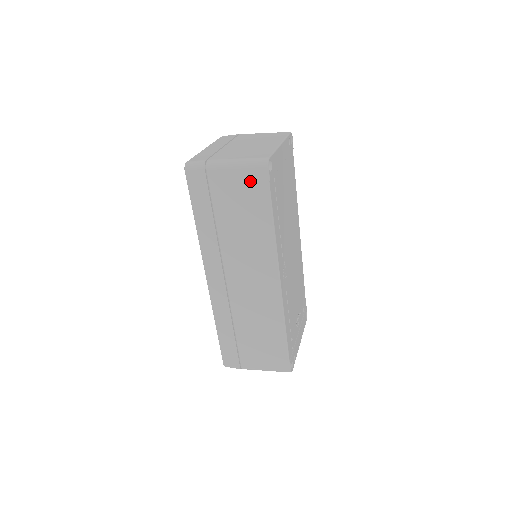
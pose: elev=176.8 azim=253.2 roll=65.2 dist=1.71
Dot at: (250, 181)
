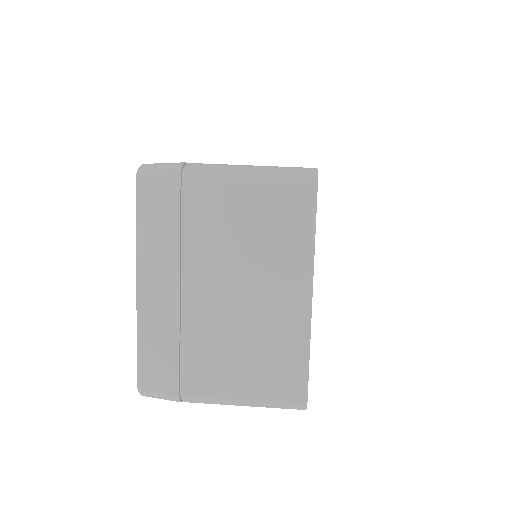
Dot at: occluded
